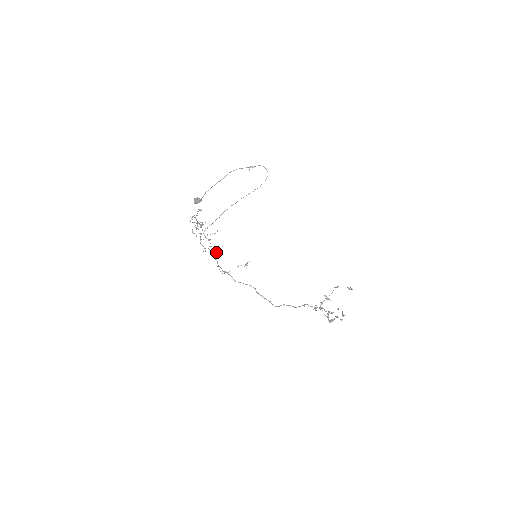
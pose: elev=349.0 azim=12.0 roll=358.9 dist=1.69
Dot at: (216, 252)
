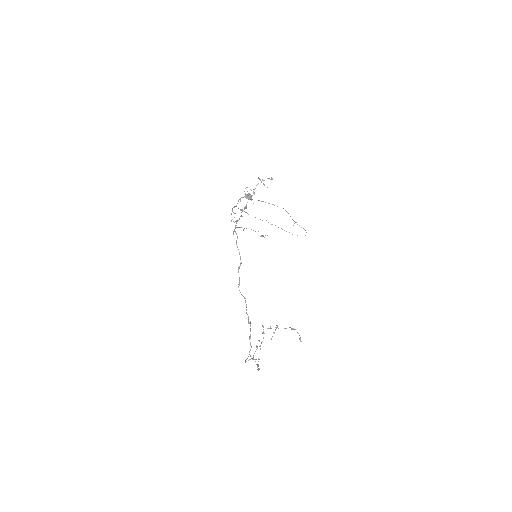
Dot at: occluded
